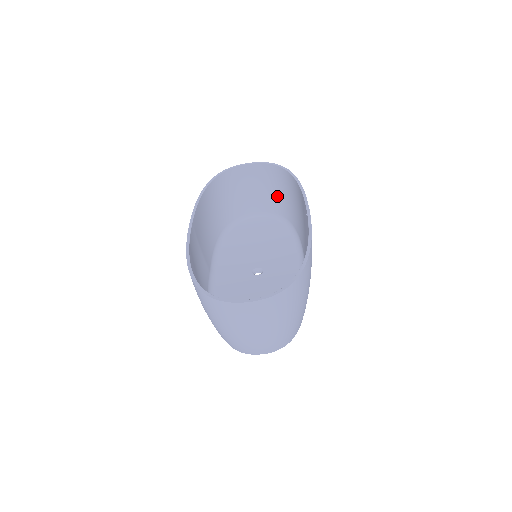
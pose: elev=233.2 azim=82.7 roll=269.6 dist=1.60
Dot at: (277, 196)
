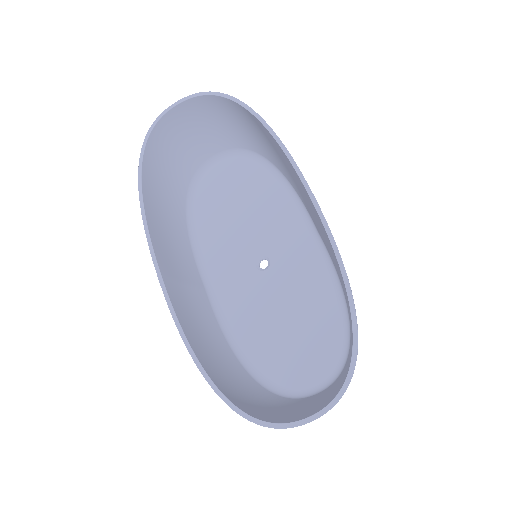
Dot at: (235, 129)
